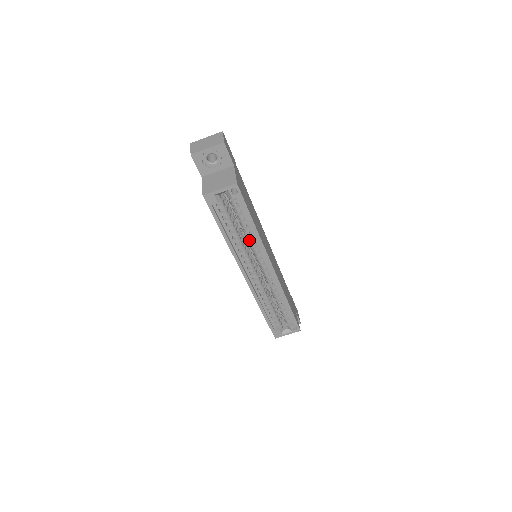
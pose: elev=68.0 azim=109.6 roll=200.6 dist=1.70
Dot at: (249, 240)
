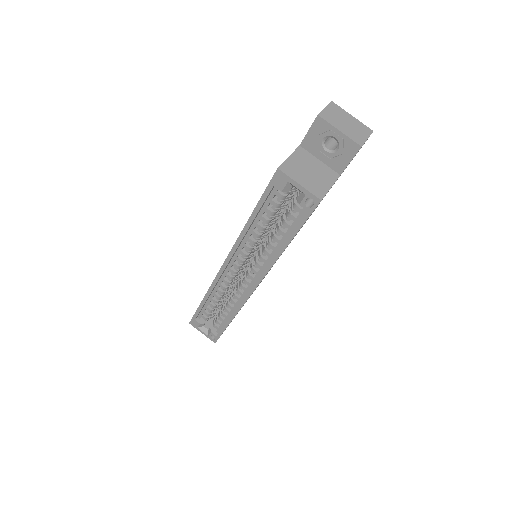
Dot at: (266, 246)
